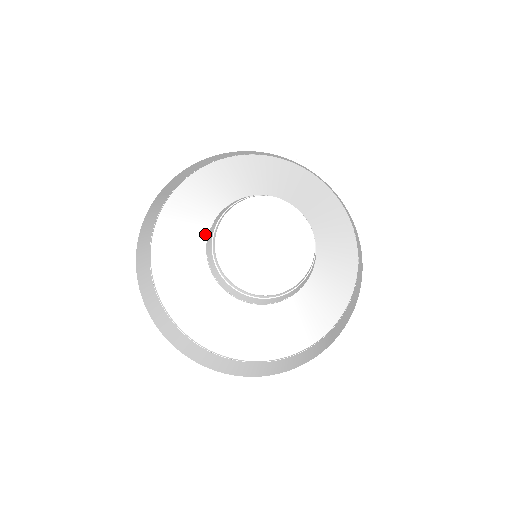
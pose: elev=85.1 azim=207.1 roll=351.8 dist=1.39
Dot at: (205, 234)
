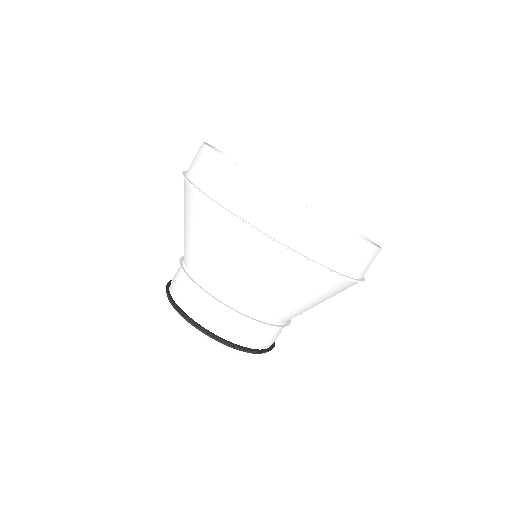
Dot at: occluded
